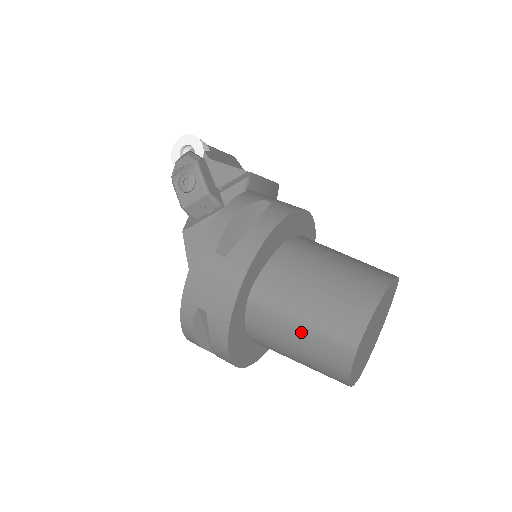
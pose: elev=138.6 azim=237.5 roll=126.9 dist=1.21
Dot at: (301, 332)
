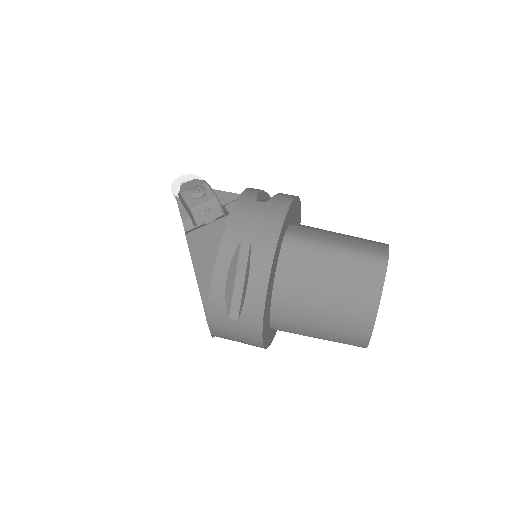
Dot at: (336, 260)
